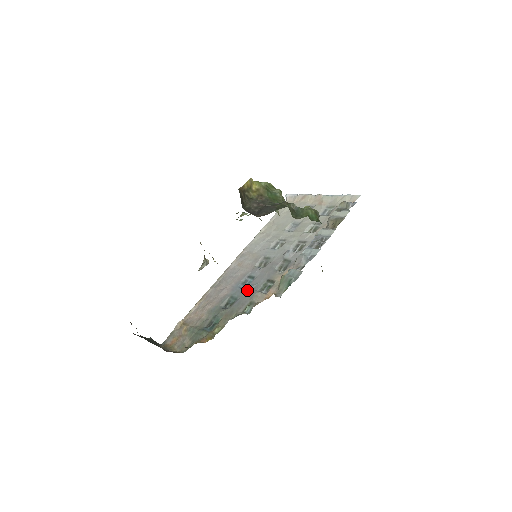
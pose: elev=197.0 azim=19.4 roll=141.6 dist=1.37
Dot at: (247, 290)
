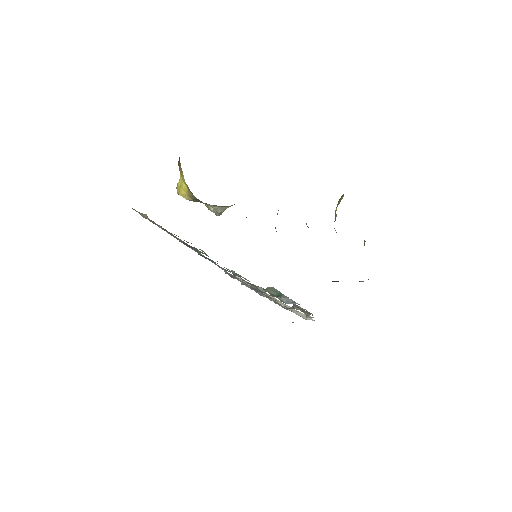
Dot at: occluded
